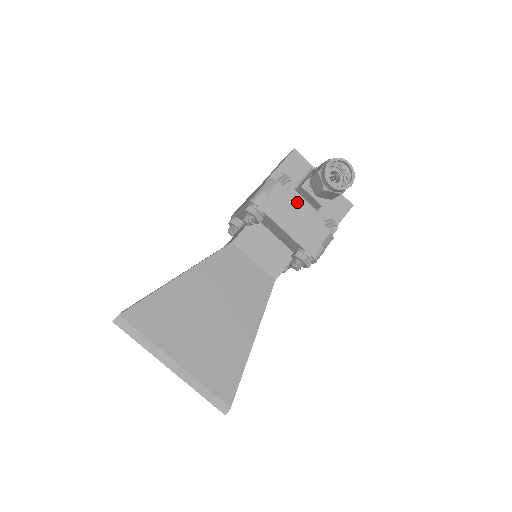
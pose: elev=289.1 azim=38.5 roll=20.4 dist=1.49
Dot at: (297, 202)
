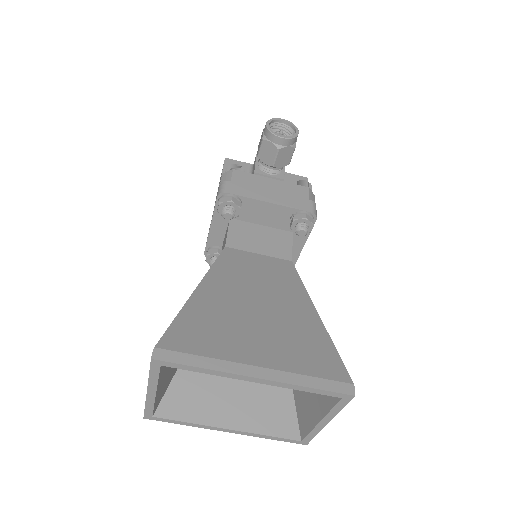
Dot at: (261, 178)
